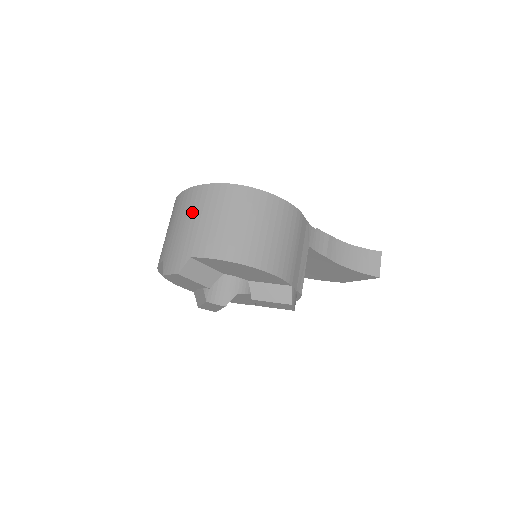
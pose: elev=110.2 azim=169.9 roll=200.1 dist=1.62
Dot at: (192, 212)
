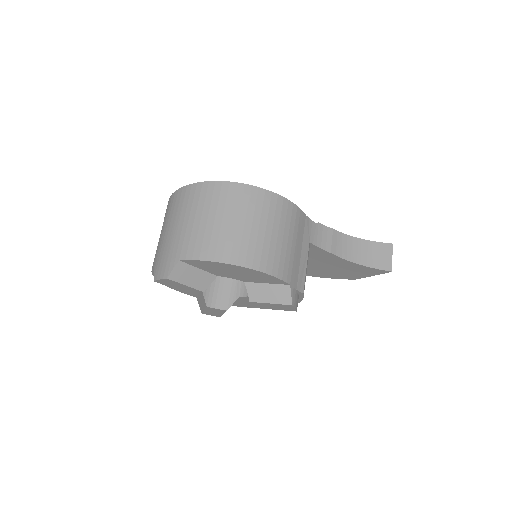
Dot at: (181, 213)
